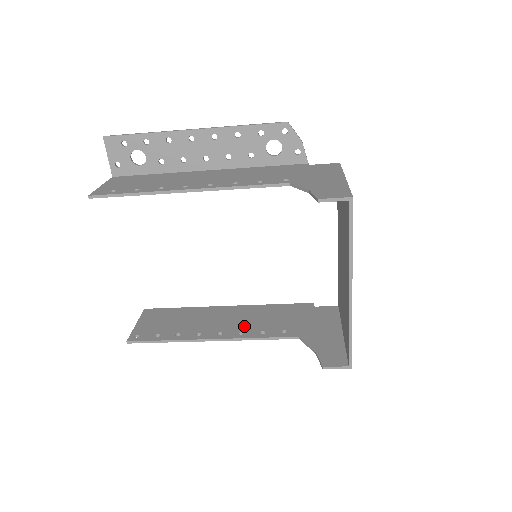
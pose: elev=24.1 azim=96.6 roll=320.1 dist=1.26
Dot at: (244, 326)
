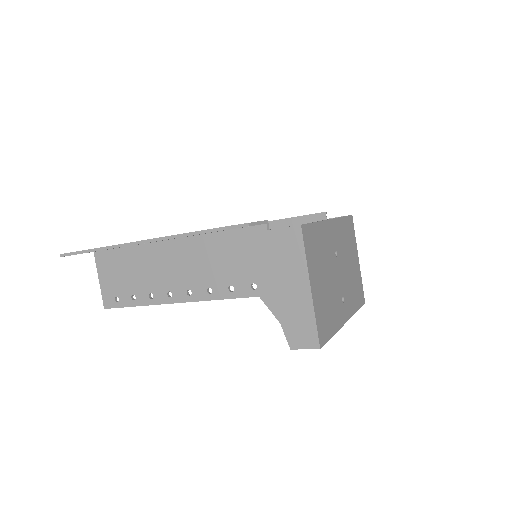
Dot at: occluded
